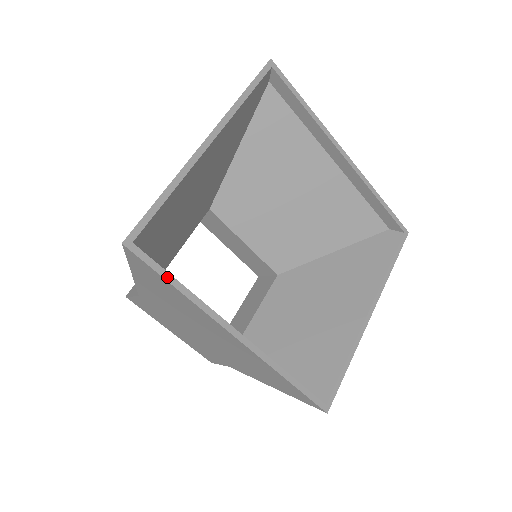
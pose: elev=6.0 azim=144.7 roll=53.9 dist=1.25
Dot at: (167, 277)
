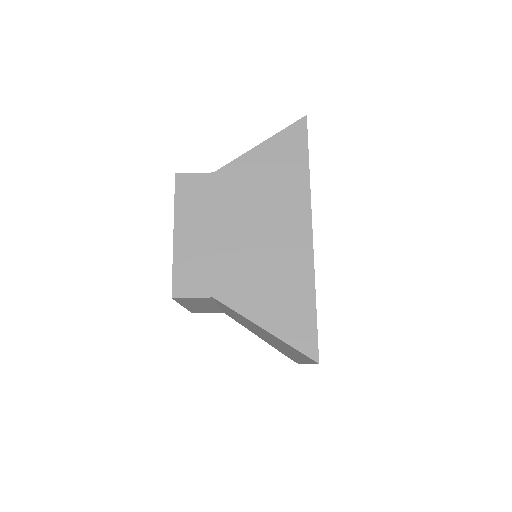
Dot at: (308, 154)
